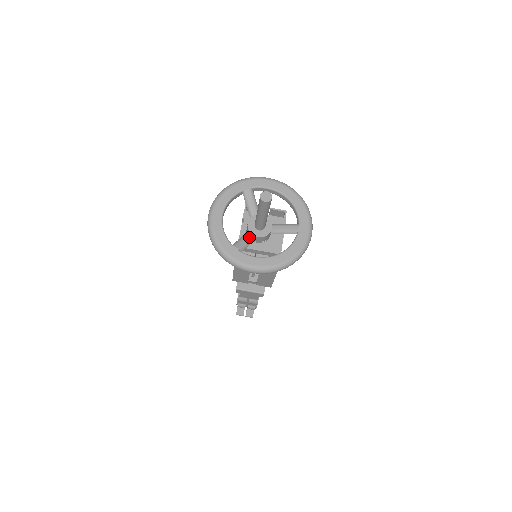
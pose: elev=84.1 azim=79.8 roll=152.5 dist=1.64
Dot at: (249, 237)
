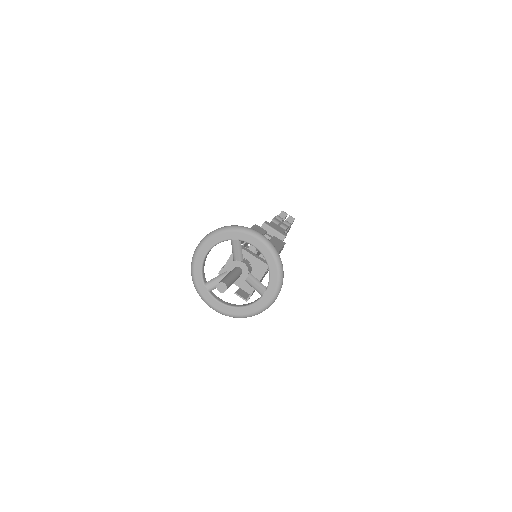
Dot at: occluded
